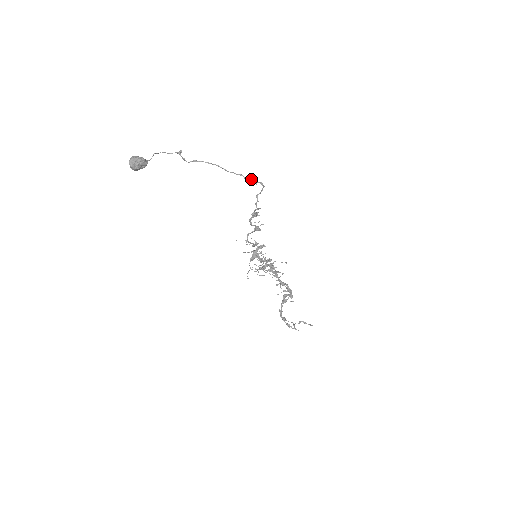
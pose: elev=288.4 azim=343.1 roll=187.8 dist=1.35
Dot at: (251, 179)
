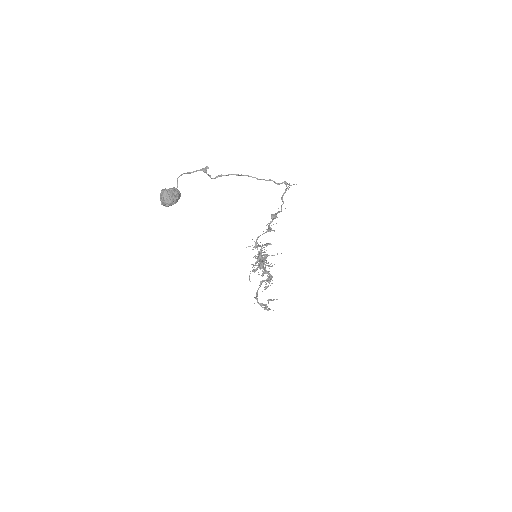
Dot at: (282, 182)
